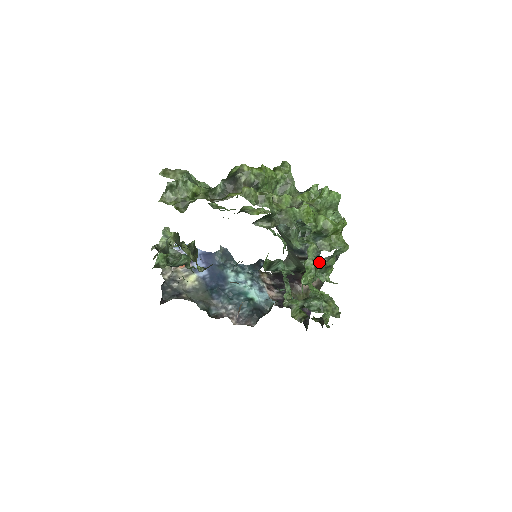
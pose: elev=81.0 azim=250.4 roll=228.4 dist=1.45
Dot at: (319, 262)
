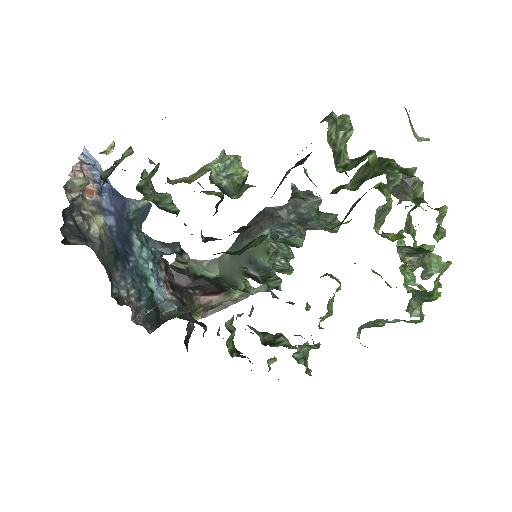
Dot at: occluded
